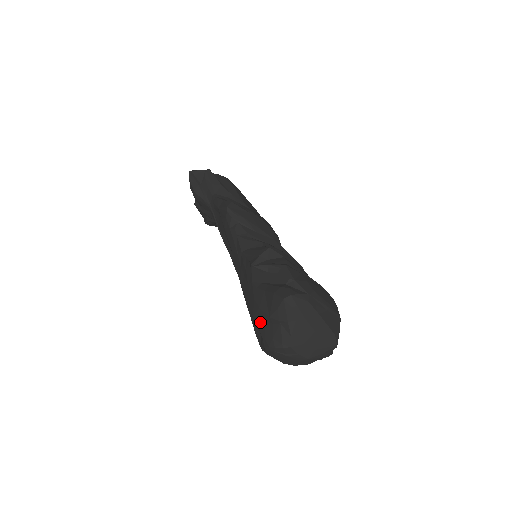
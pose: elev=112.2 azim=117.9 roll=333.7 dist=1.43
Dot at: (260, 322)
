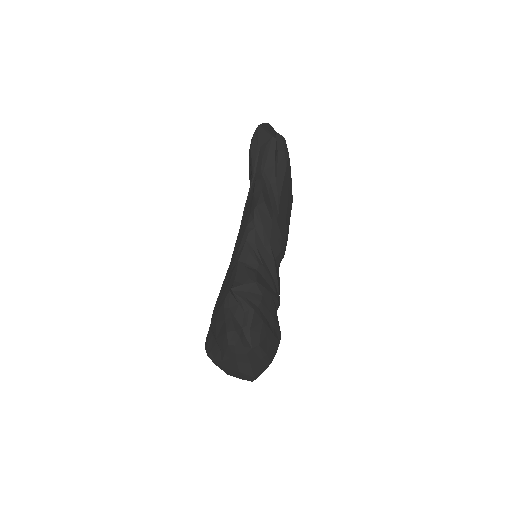
Dot at: (212, 330)
